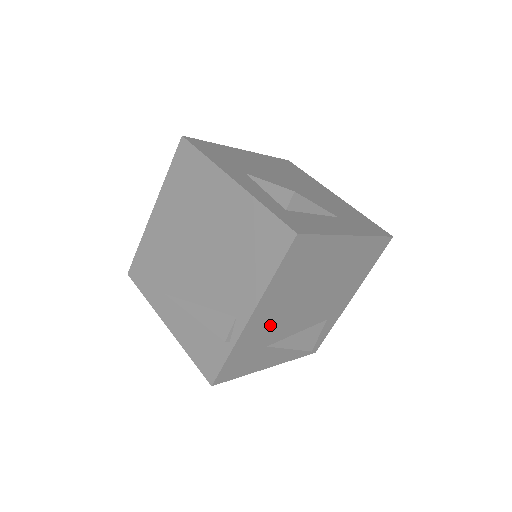
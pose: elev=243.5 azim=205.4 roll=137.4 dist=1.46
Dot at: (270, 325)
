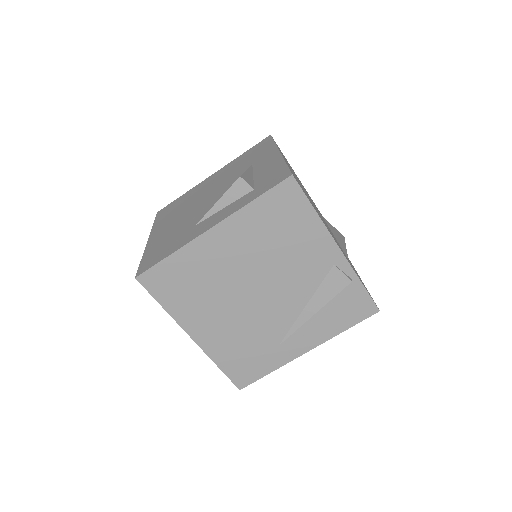
Dot at: occluded
